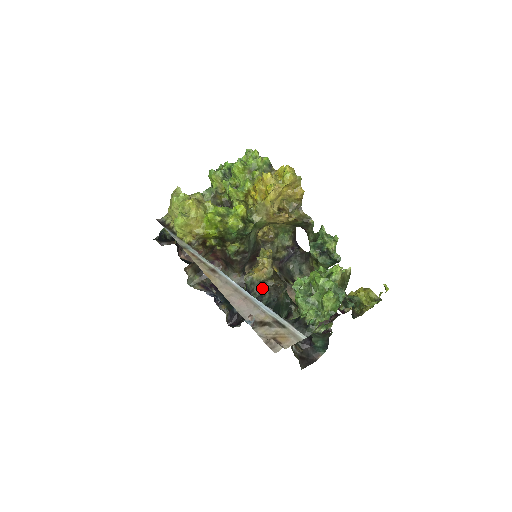
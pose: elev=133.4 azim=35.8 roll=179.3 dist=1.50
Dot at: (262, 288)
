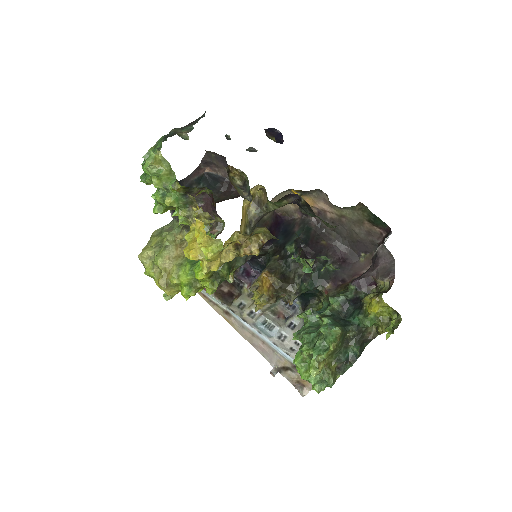
Dot at: (278, 298)
